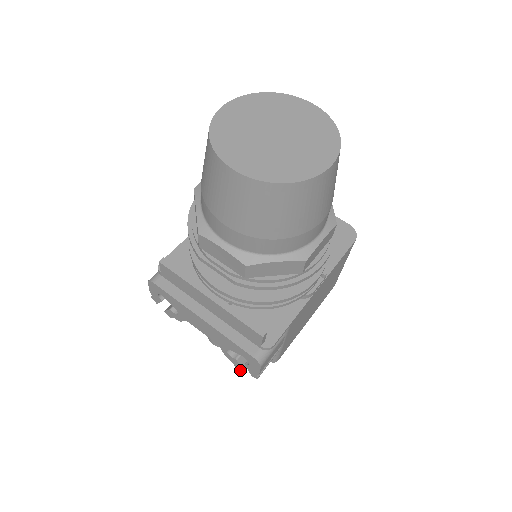
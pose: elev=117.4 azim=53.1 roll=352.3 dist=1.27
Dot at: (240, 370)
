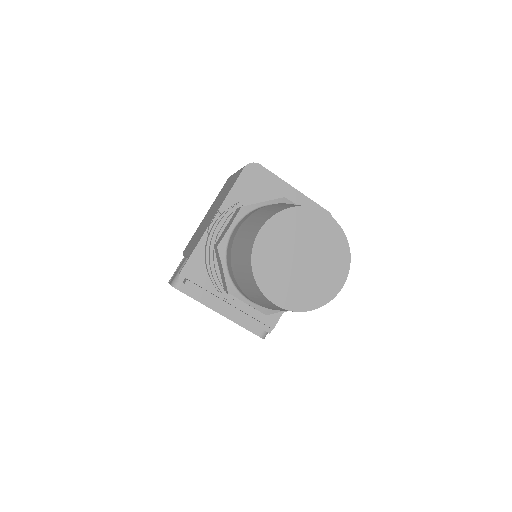
Dot at: occluded
